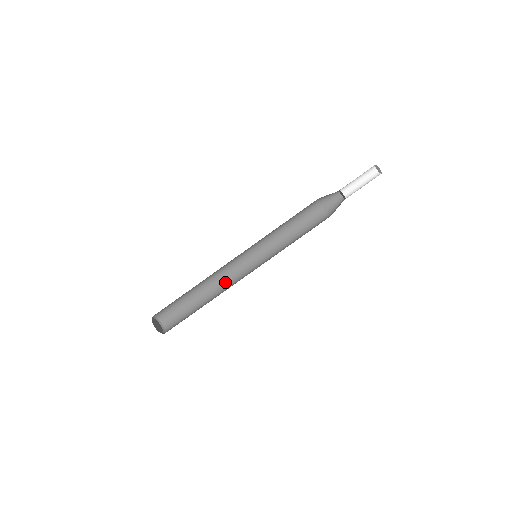
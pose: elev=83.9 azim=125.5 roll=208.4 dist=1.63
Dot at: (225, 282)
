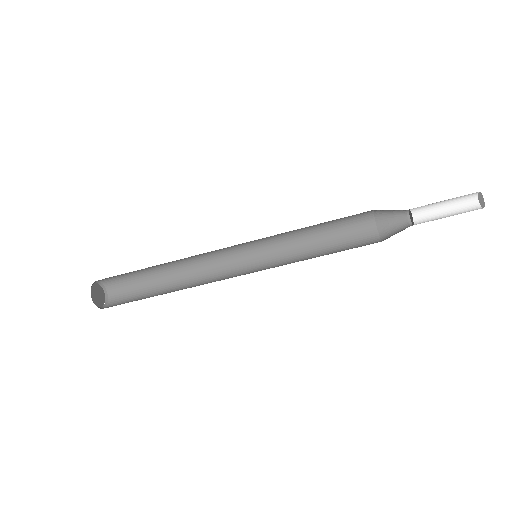
Dot at: (197, 256)
